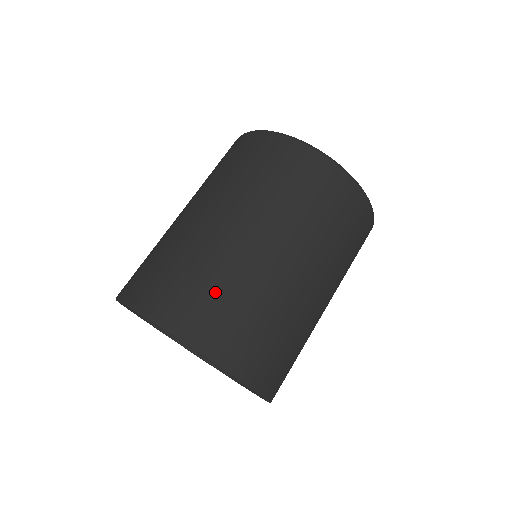
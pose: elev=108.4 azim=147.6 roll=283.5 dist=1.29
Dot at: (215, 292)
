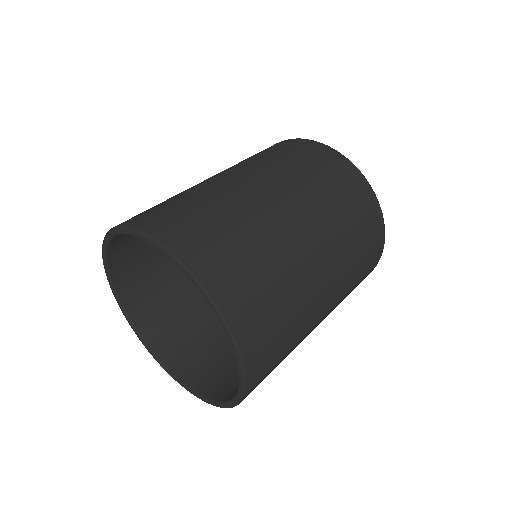
Dot at: (253, 259)
